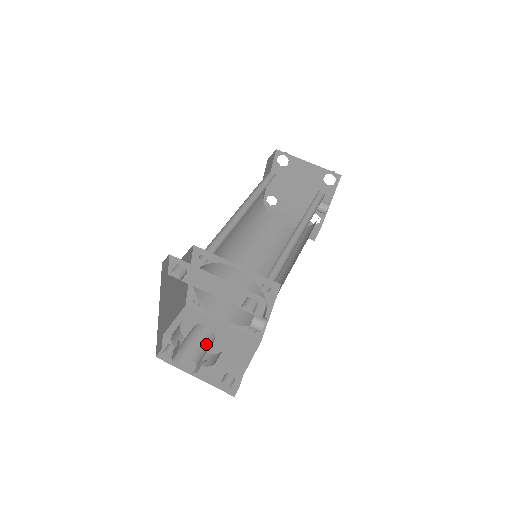
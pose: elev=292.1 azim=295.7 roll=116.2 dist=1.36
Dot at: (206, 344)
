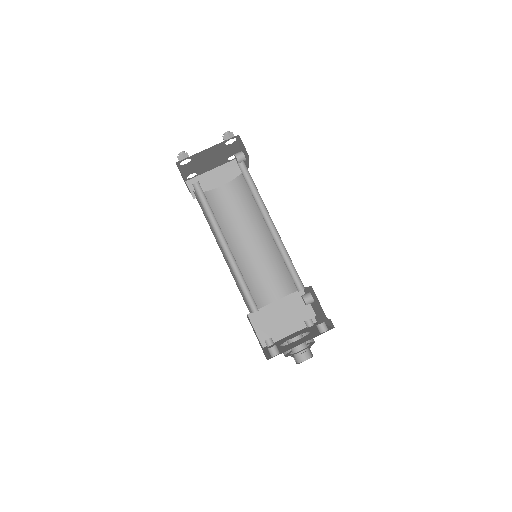
Dot at: (304, 343)
